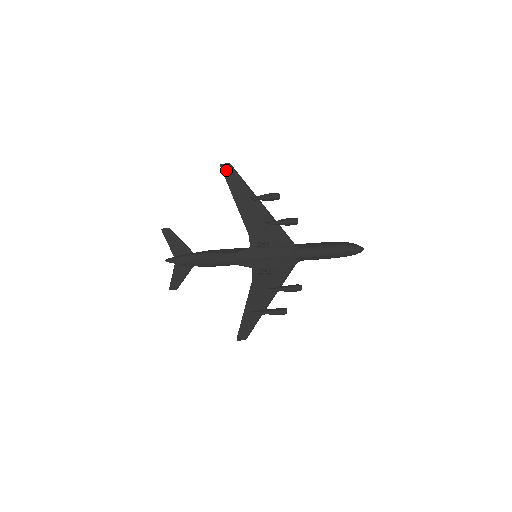
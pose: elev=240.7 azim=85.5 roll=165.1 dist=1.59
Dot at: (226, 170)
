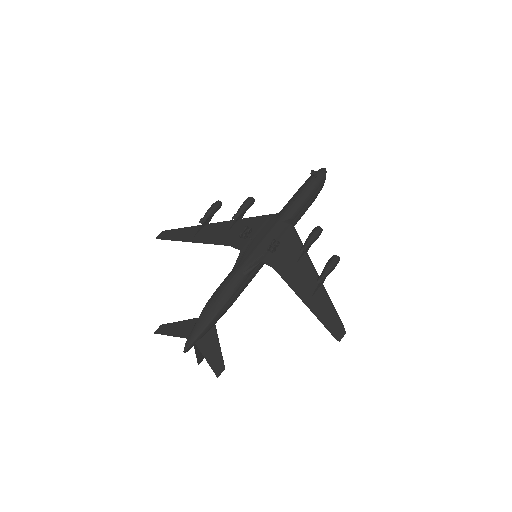
Dot at: (164, 236)
